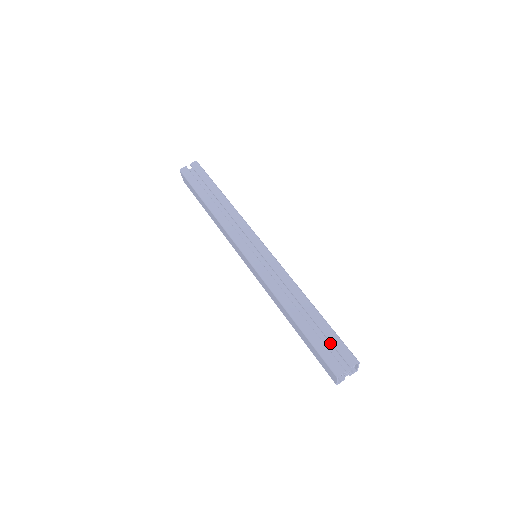
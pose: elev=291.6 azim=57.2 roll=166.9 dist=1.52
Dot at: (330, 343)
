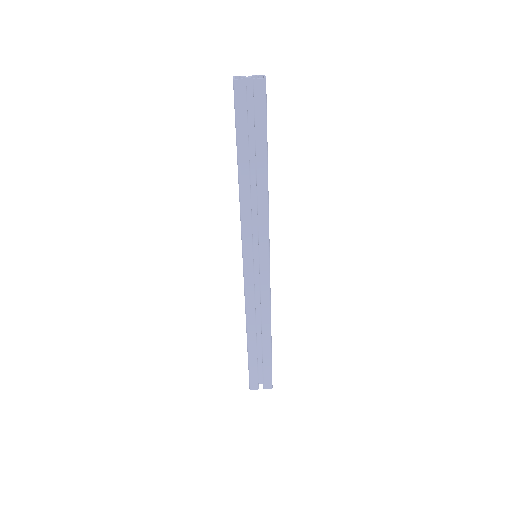
Dot at: occluded
